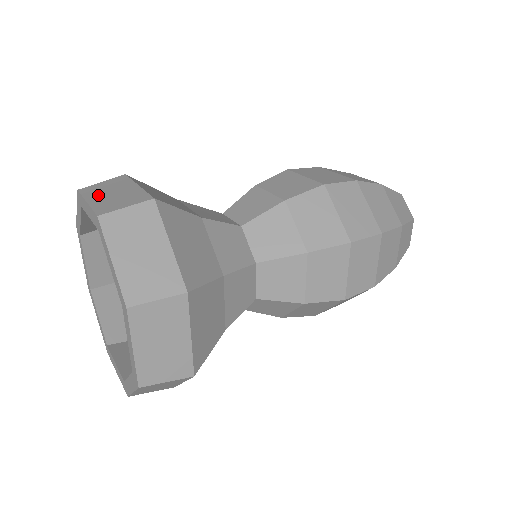
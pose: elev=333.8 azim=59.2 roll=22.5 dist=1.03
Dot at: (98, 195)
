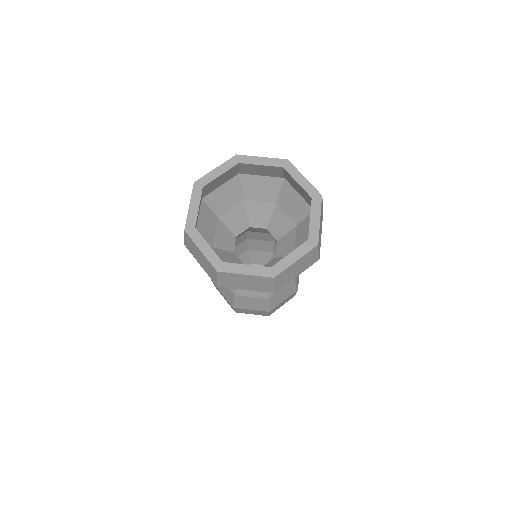
Dot at: occluded
